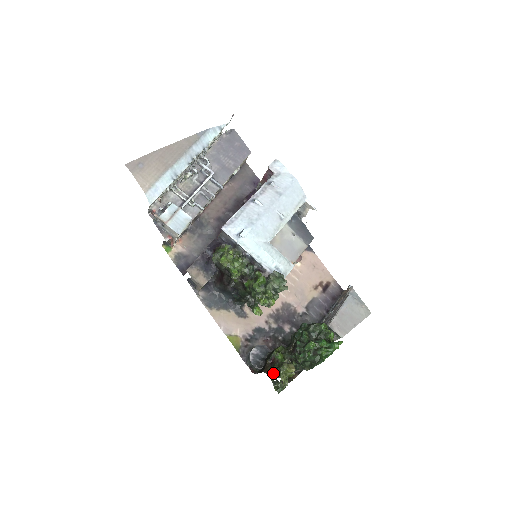
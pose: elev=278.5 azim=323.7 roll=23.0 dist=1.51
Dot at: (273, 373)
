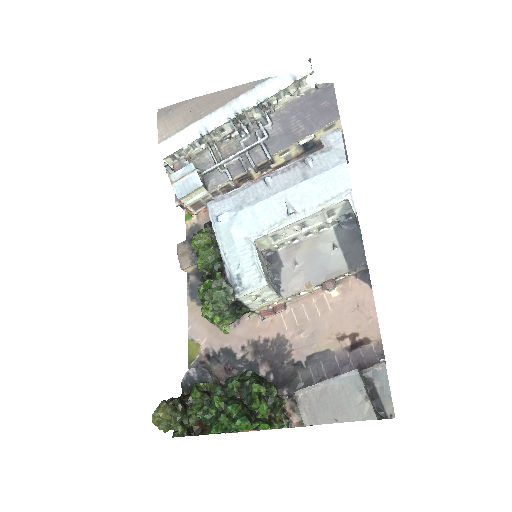
Dot at: occluded
